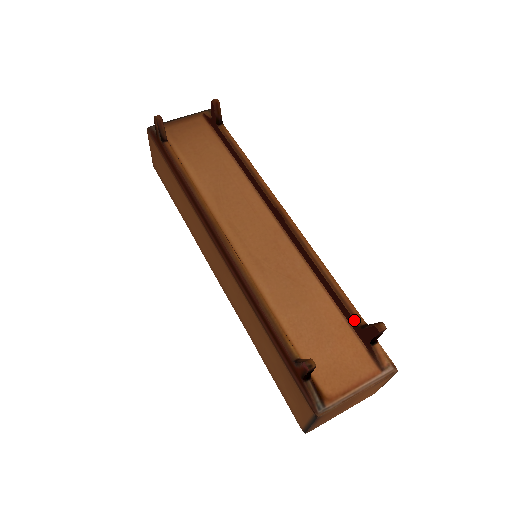
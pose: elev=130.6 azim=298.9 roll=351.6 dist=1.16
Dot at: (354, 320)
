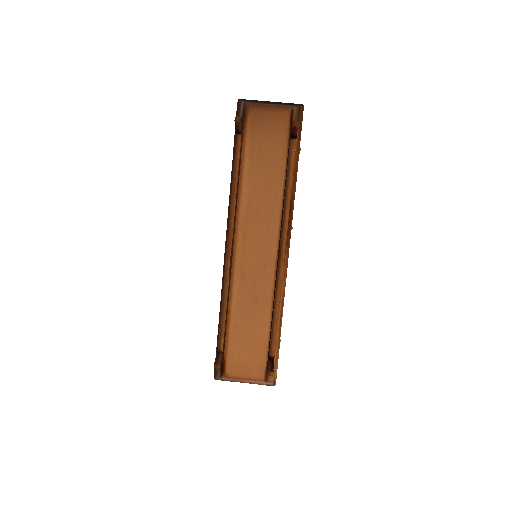
Dot at: (269, 350)
